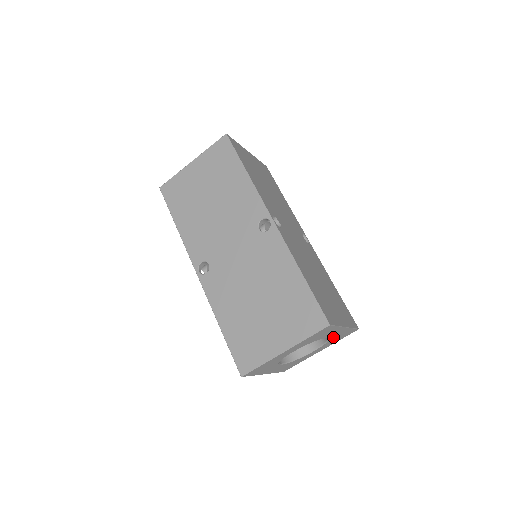
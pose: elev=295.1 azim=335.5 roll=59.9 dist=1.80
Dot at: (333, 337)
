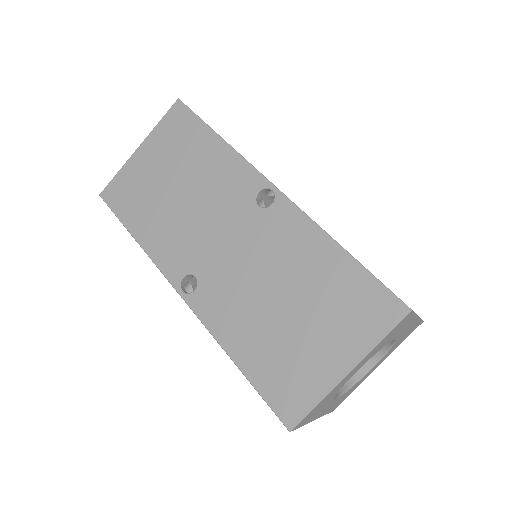
Dot at: (399, 338)
